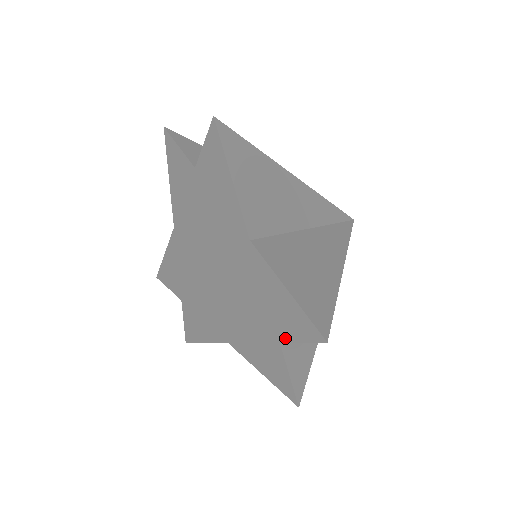
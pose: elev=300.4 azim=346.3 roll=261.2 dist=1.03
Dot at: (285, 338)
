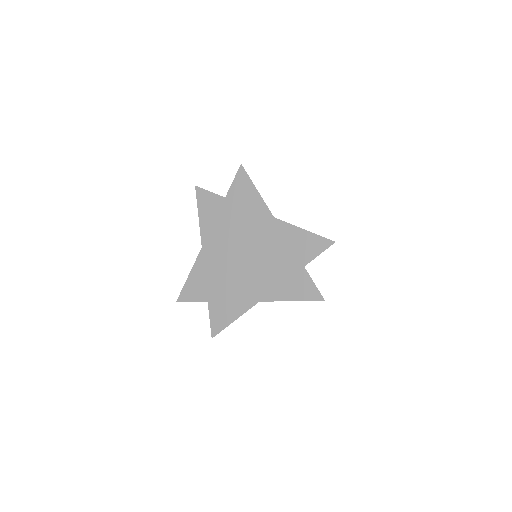
Dot at: (308, 260)
